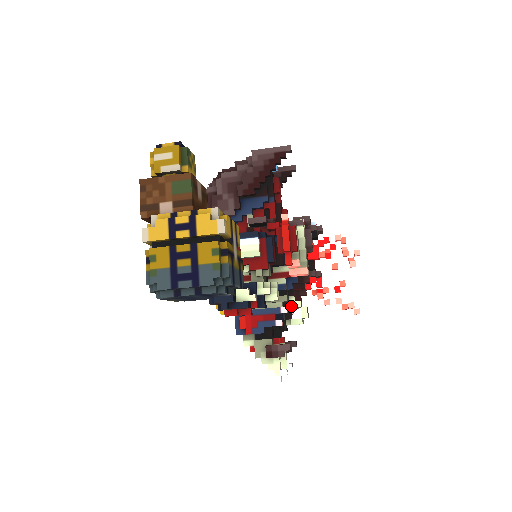
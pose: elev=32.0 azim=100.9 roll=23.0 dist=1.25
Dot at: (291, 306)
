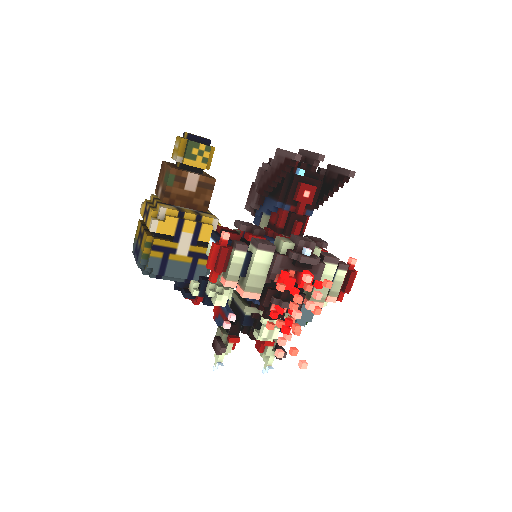
Dot at: occluded
